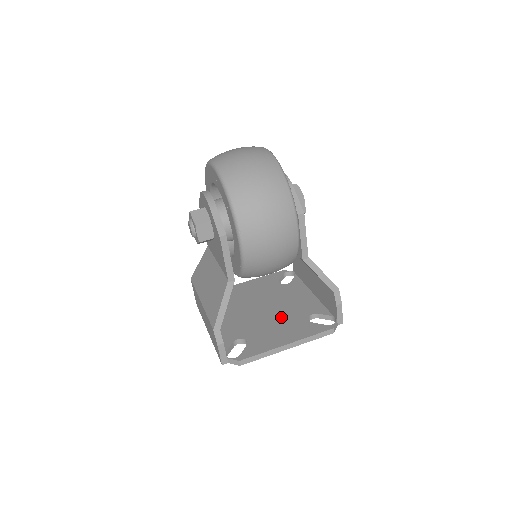
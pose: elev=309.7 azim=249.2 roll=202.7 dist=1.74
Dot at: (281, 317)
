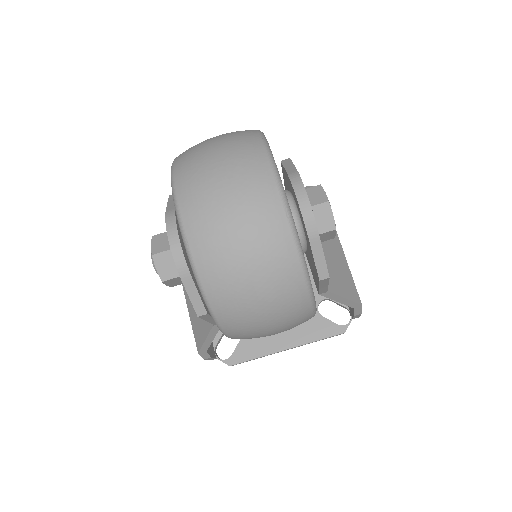
Dot at: occluded
